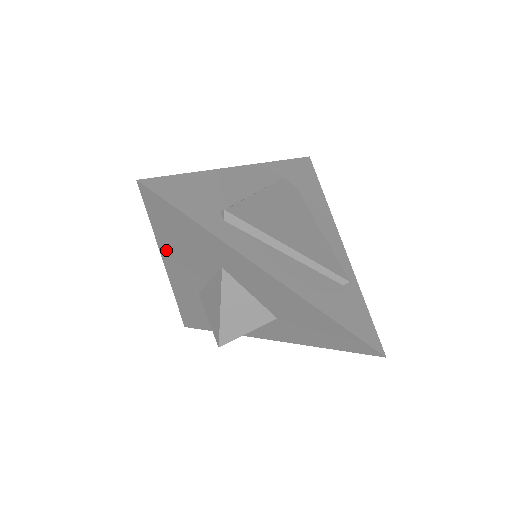
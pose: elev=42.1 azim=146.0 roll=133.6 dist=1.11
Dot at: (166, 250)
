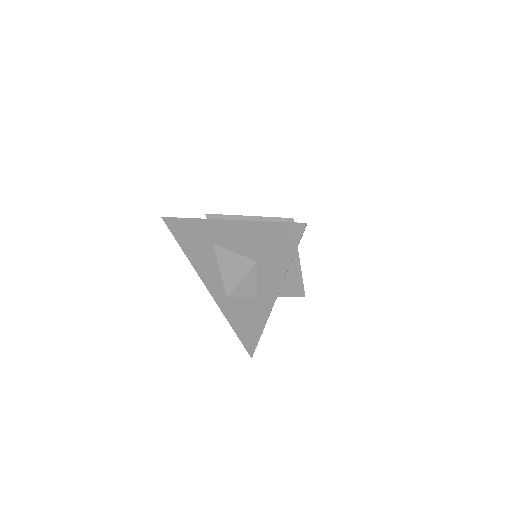
Dot at: (195, 263)
